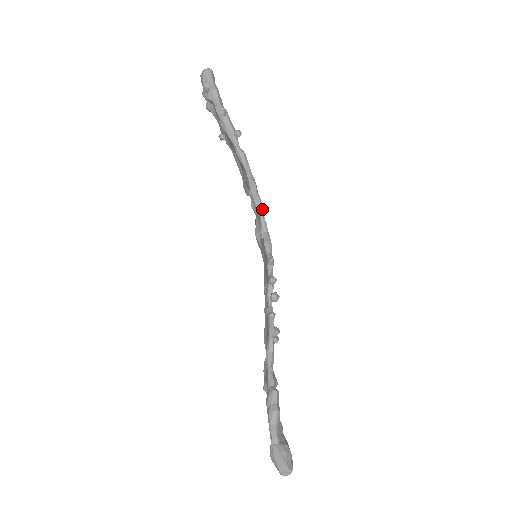
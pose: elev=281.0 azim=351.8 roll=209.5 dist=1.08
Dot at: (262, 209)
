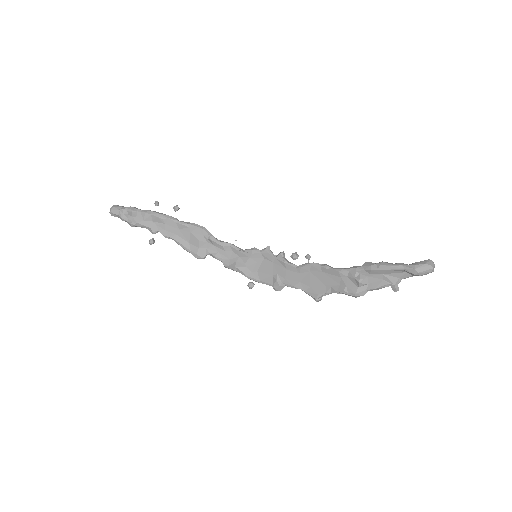
Dot at: (227, 243)
